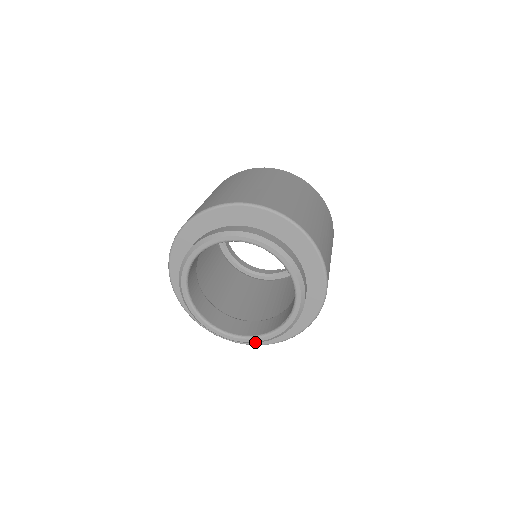
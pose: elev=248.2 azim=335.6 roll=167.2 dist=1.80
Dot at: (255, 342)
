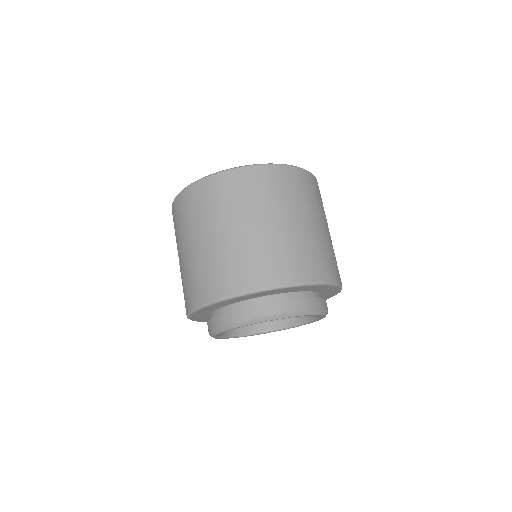
Dot at: occluded
